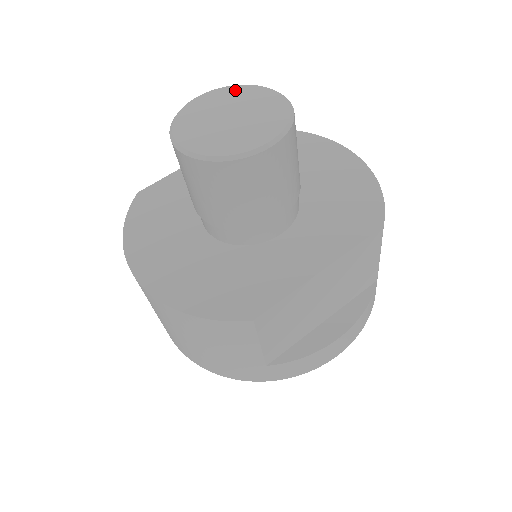
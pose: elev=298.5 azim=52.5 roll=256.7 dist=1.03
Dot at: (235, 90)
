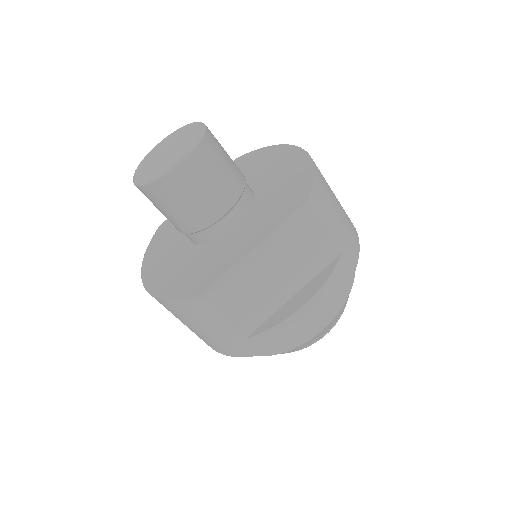
Dot at: (178, 131)
